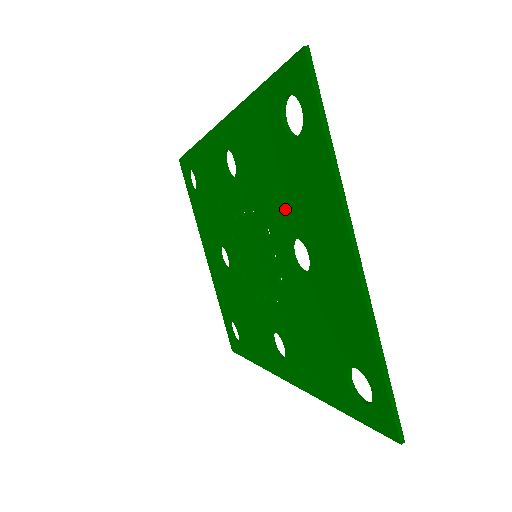
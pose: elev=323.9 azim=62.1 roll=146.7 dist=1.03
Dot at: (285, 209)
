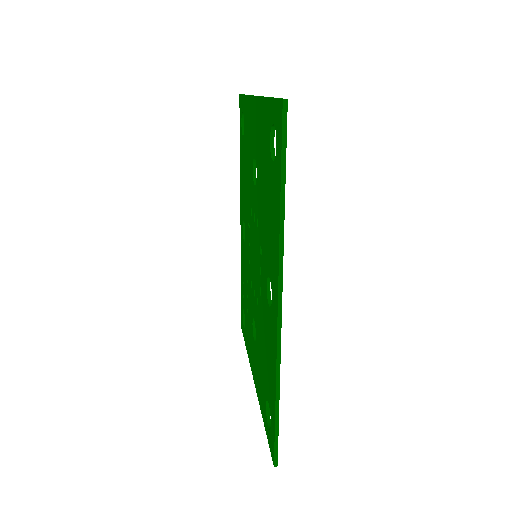
Dot at: (249, 169)
